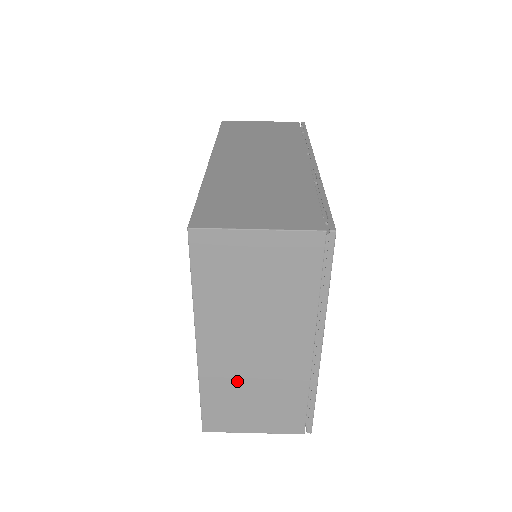
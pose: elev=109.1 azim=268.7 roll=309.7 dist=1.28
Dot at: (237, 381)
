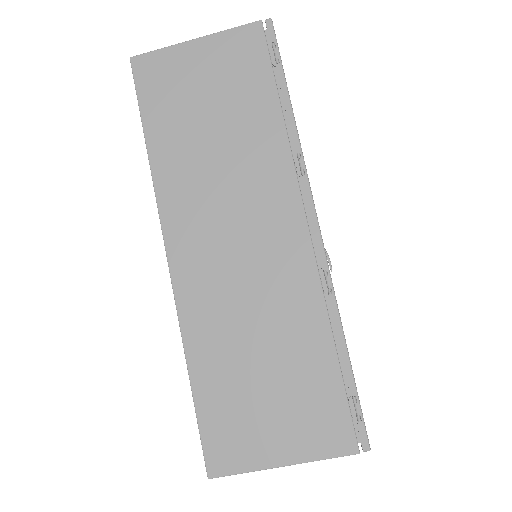
Dot at: occluded
